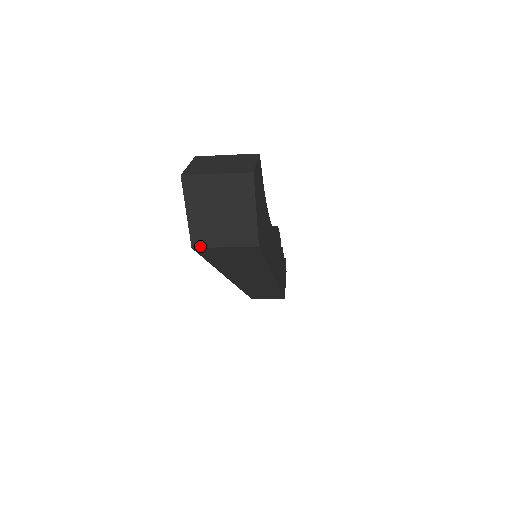
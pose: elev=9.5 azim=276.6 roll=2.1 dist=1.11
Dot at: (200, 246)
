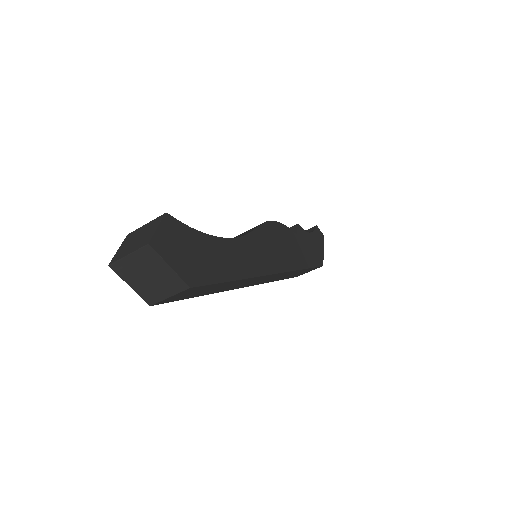
Dot at: (154, 303)
